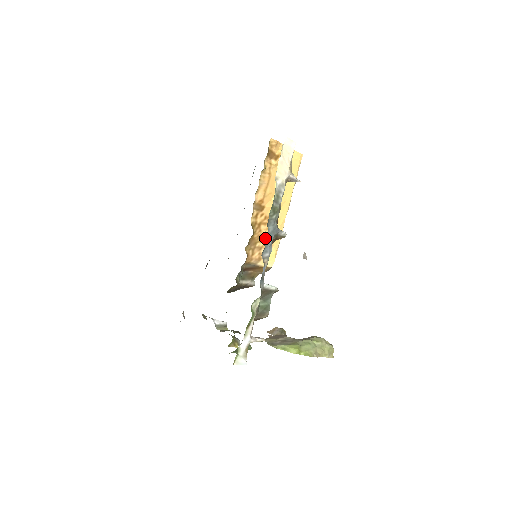
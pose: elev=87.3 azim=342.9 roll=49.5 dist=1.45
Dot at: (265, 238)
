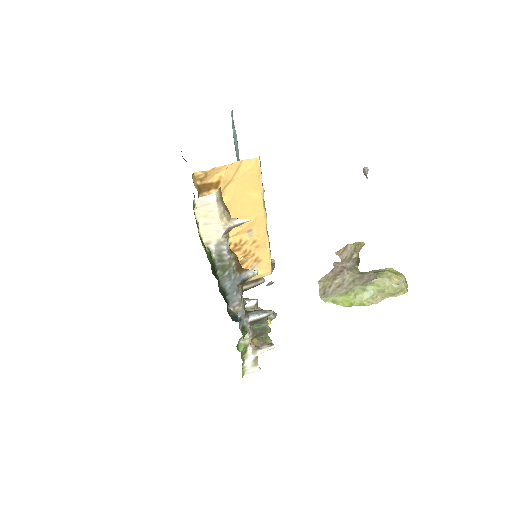
Dot at: (246, 259)
